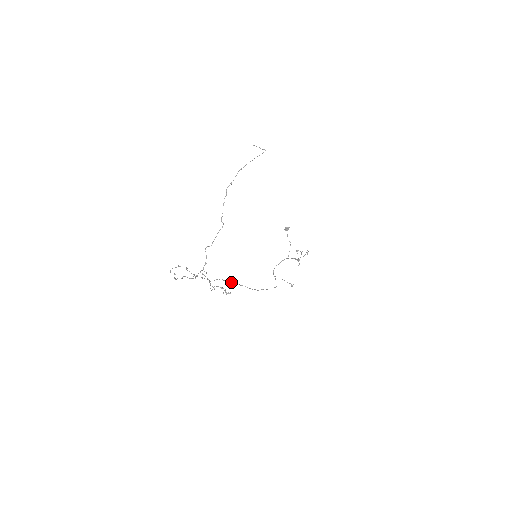
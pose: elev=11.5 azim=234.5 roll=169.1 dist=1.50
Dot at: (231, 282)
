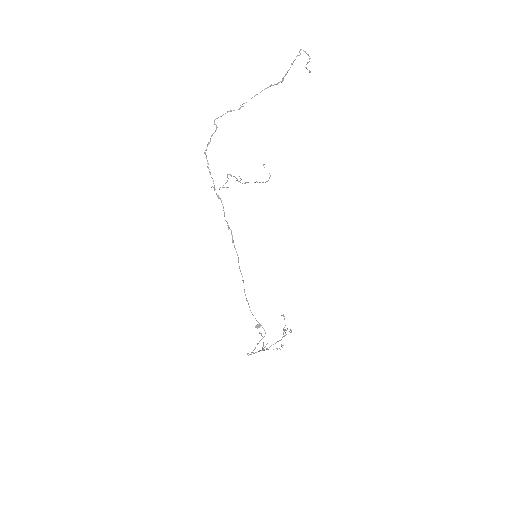
Dot at: (235, 249)
